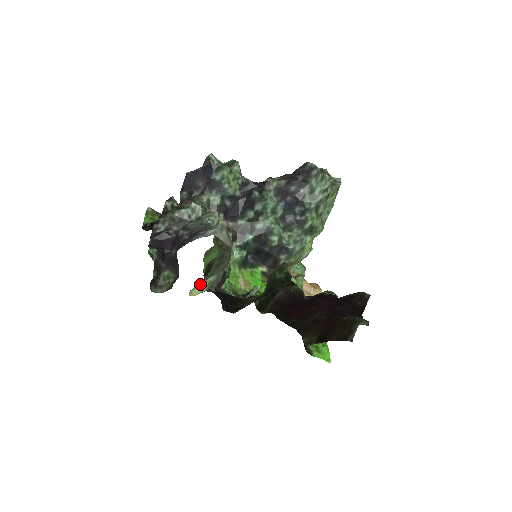
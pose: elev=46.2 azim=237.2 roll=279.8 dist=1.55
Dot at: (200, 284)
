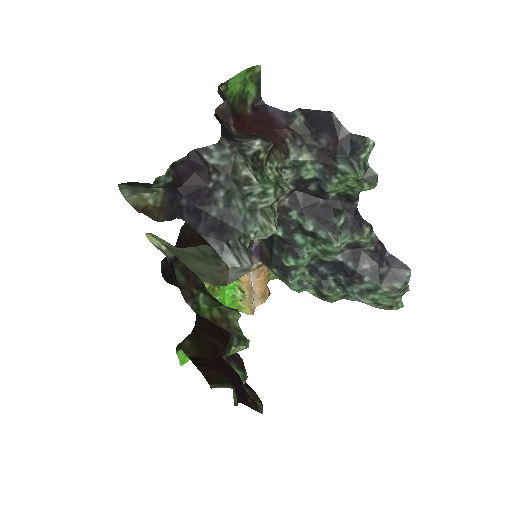
Dot at: occluded
